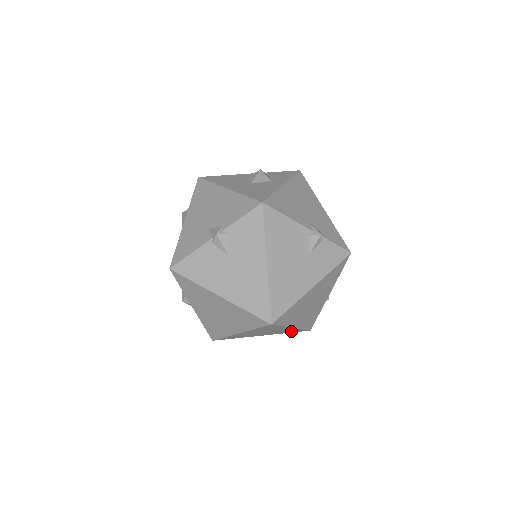
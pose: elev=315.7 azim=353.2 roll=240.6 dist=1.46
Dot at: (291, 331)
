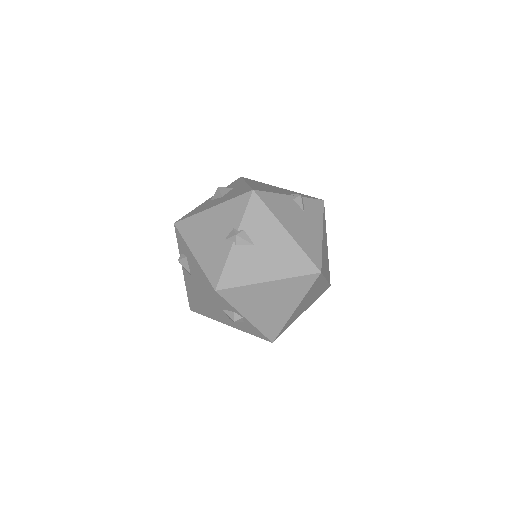
Dot at: (321, 292)
